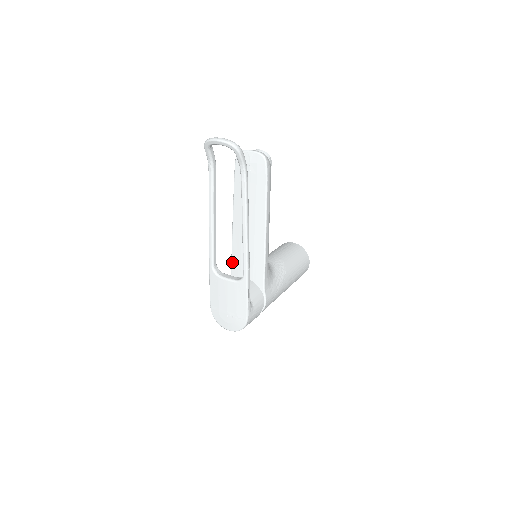
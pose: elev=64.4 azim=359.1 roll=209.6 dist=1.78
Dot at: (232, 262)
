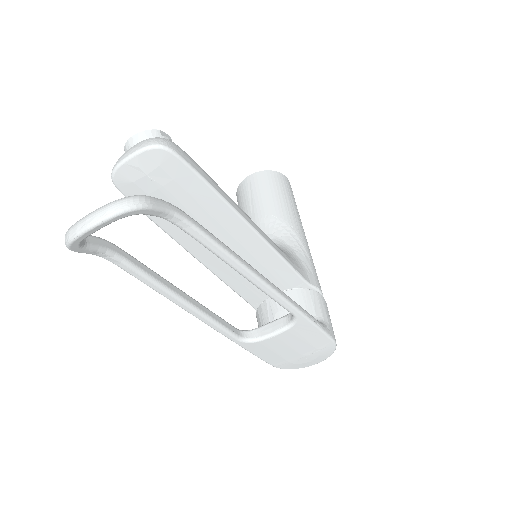
Dot at: (239, 294)
